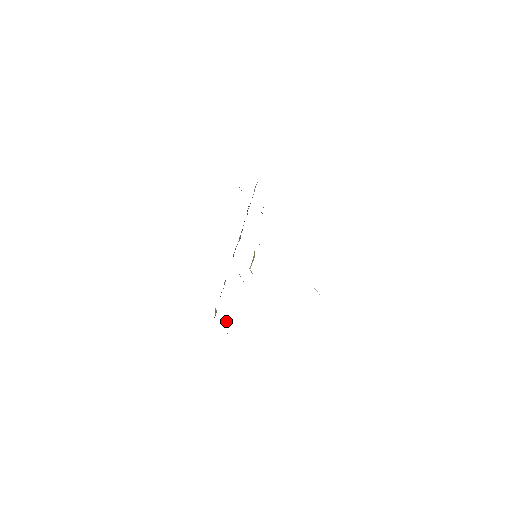
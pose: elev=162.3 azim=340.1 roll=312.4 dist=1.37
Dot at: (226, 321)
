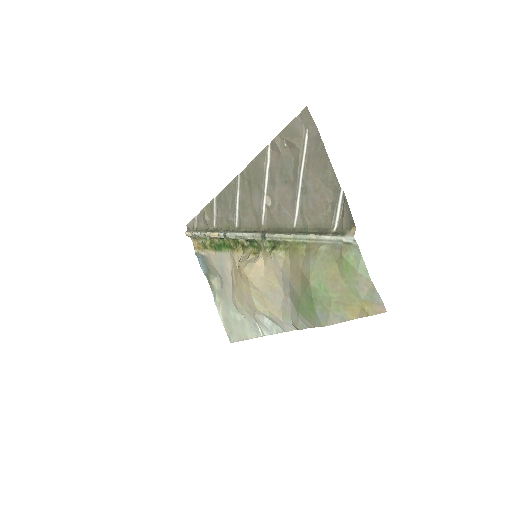
Dot at: (323, 253)
